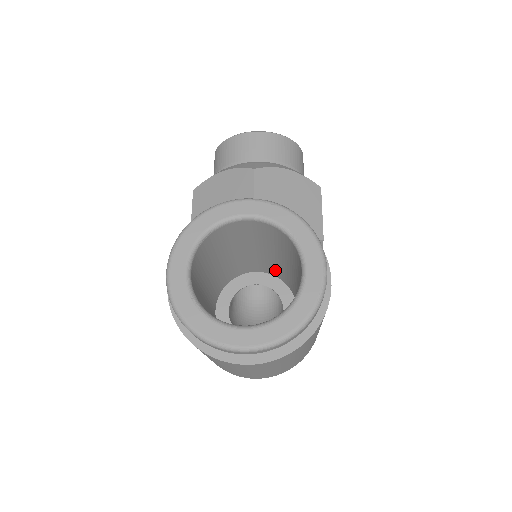
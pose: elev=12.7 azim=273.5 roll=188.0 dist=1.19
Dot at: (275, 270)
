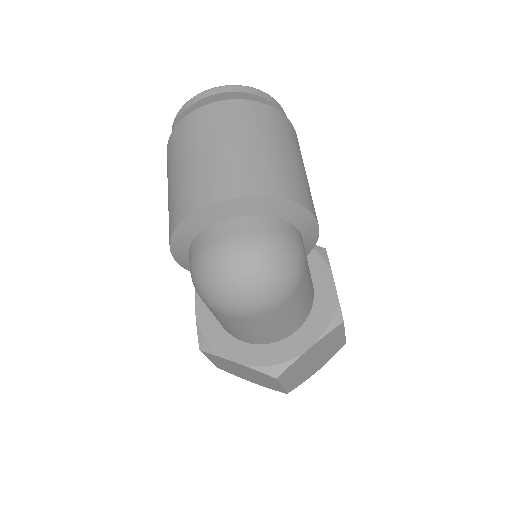
Dot at: occluded
